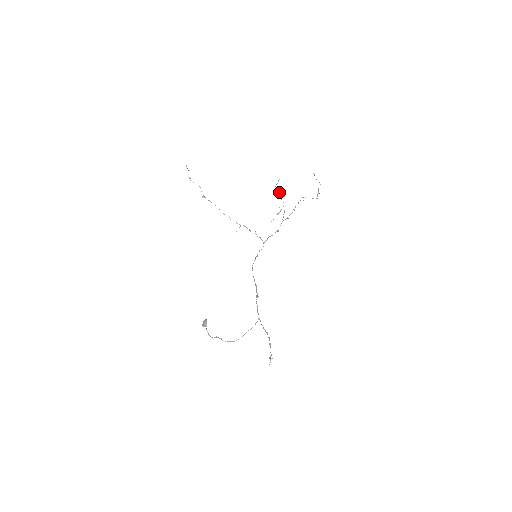
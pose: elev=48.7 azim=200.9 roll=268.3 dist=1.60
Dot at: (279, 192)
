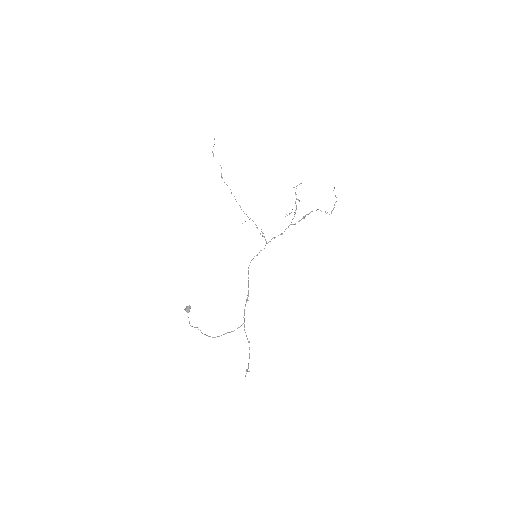
Dot at: (295, 194)
